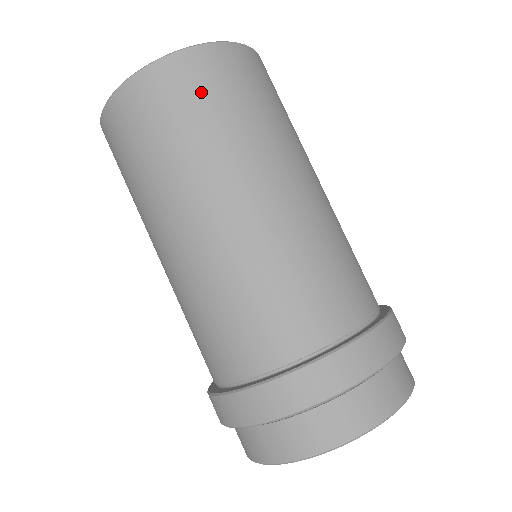
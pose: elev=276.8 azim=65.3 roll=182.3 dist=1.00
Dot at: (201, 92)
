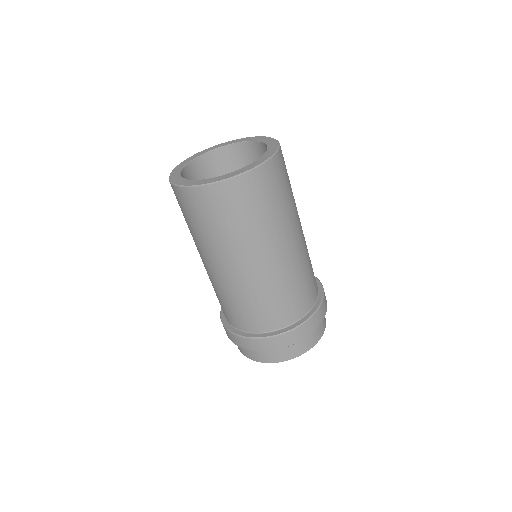
Dot at: (266, 193)
